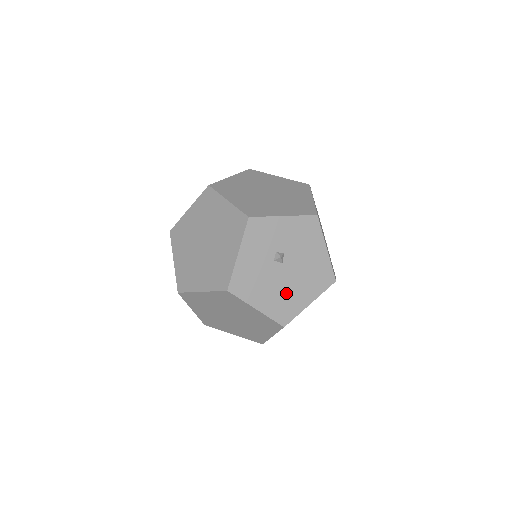
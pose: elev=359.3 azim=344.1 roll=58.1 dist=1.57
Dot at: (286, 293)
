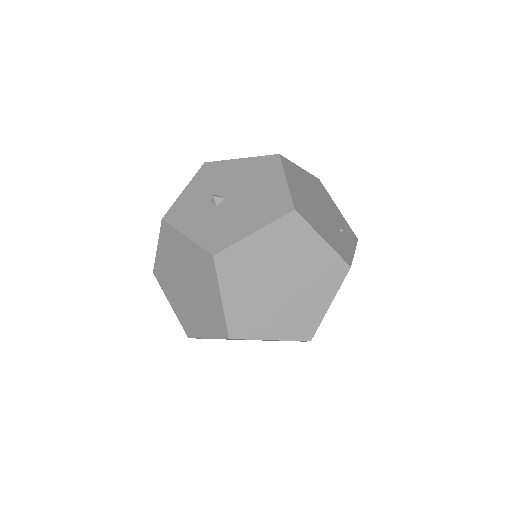
Dot at: (258, 201)
